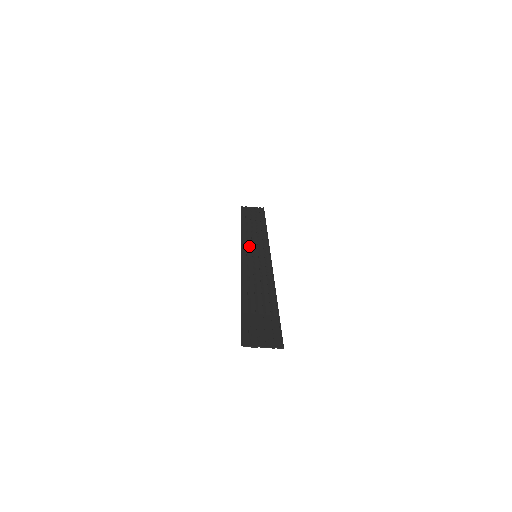
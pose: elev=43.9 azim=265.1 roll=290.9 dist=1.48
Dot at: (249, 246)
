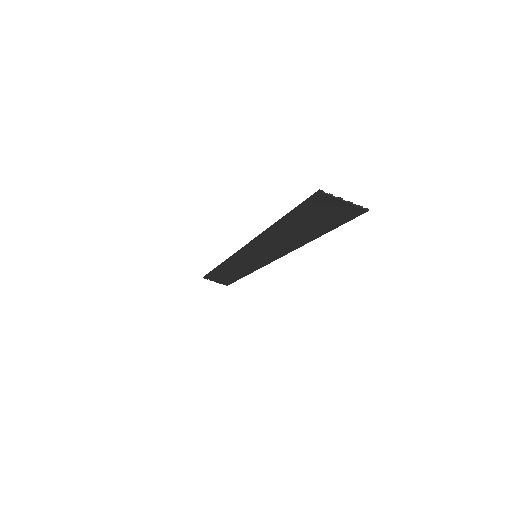
Dot at: (241, 258)
